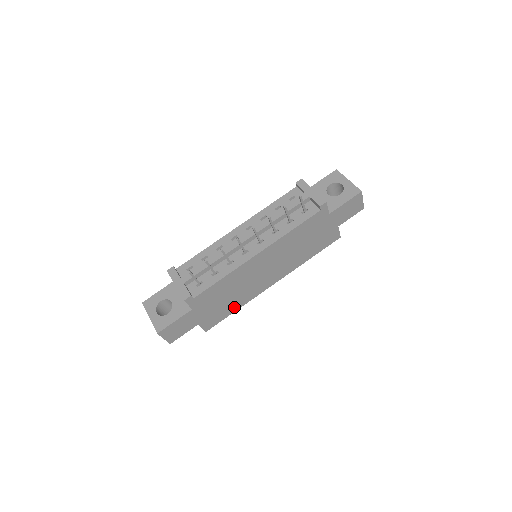
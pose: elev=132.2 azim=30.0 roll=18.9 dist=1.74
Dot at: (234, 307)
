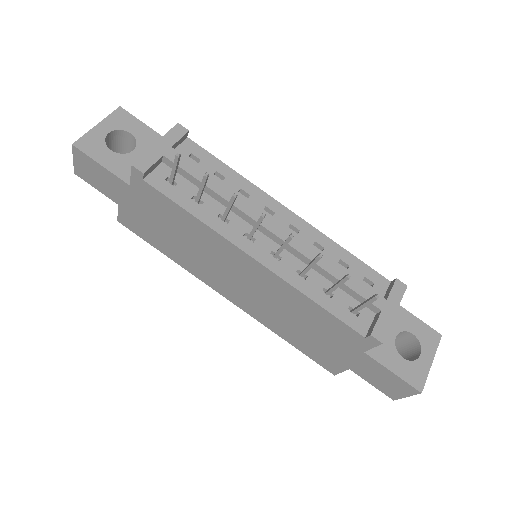
Dot at: (168, 250)
